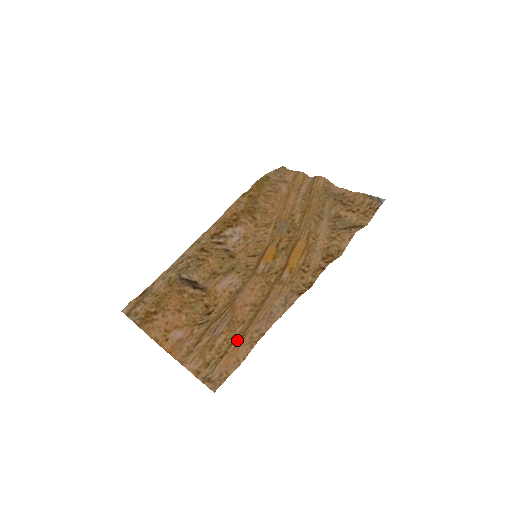
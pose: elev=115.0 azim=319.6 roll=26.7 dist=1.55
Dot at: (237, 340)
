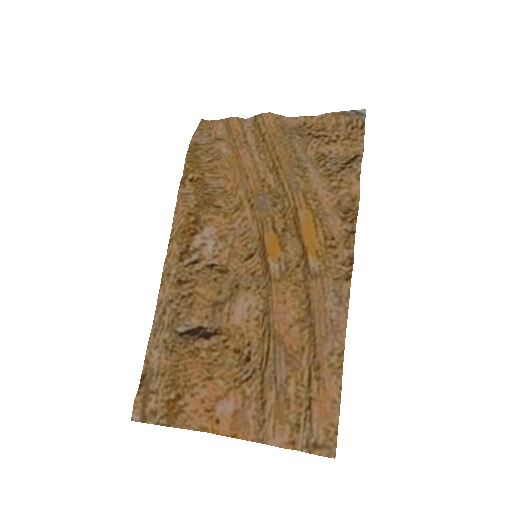
Dot at: (314, 377)
